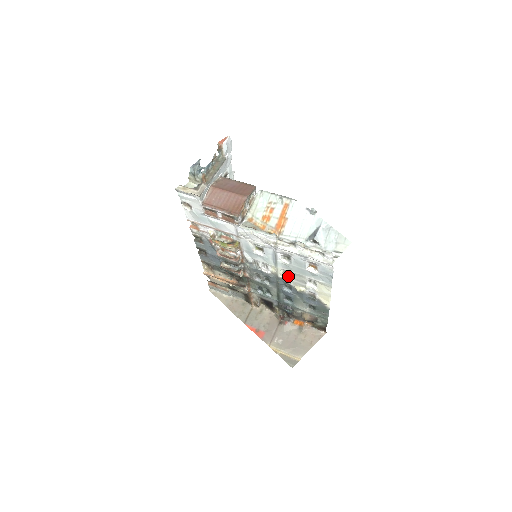
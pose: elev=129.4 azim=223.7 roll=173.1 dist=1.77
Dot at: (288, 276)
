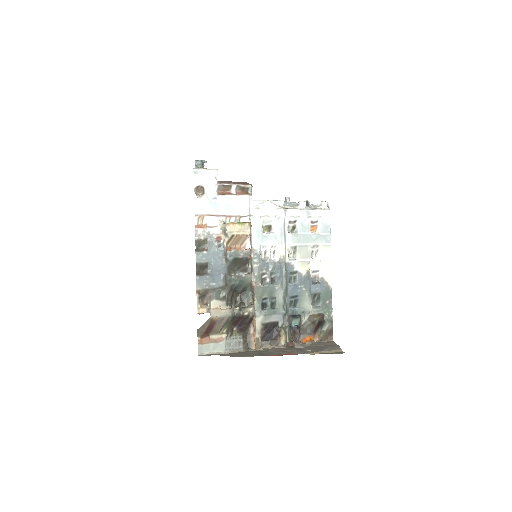
Dot at: (293, 258)
